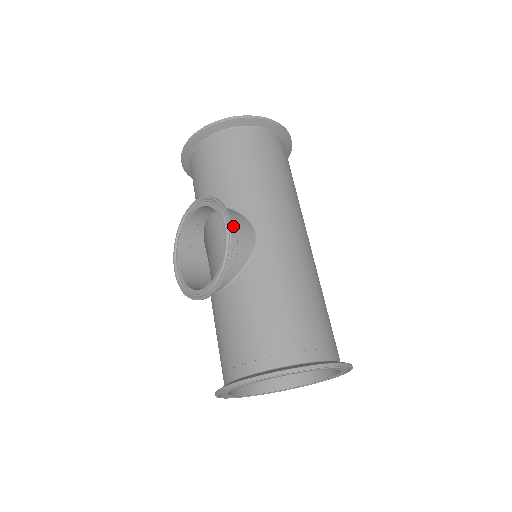
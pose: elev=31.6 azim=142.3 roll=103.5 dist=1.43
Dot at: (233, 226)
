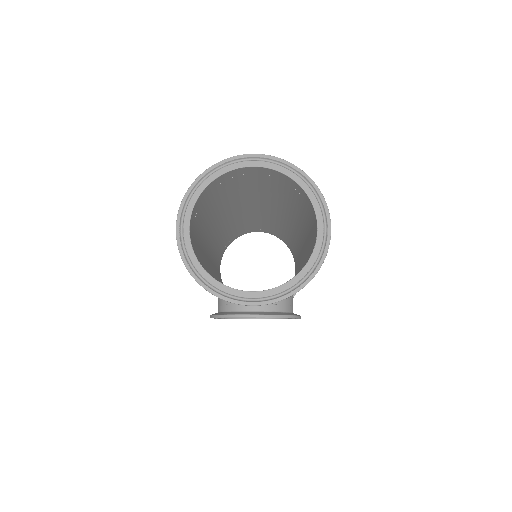
Dot at: occluded
